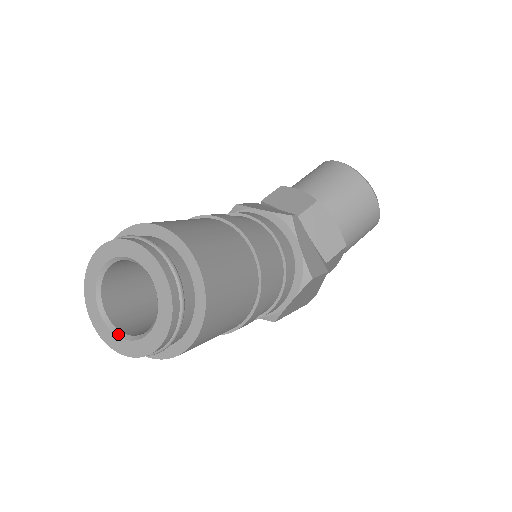
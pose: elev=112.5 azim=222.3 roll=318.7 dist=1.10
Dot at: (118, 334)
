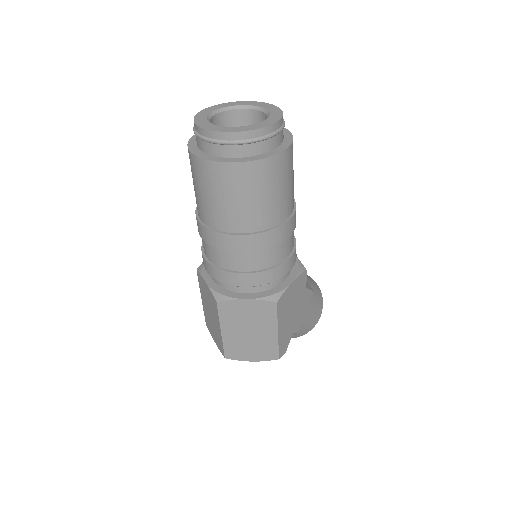
Dot at: (230, 127)
